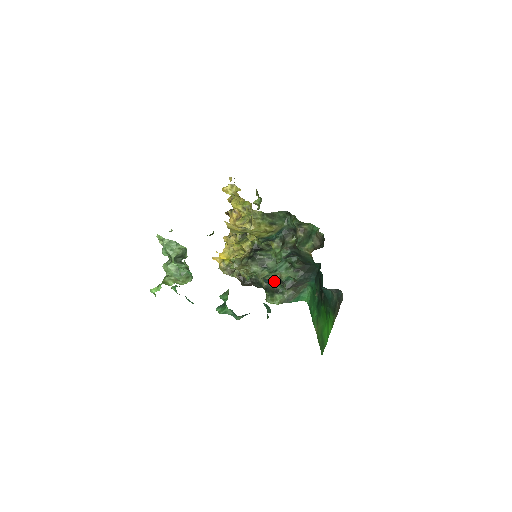
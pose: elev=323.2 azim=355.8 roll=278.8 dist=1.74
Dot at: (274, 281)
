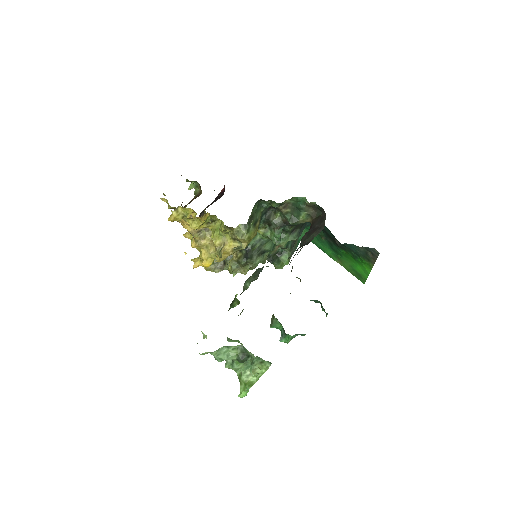
Dot at: occluded
